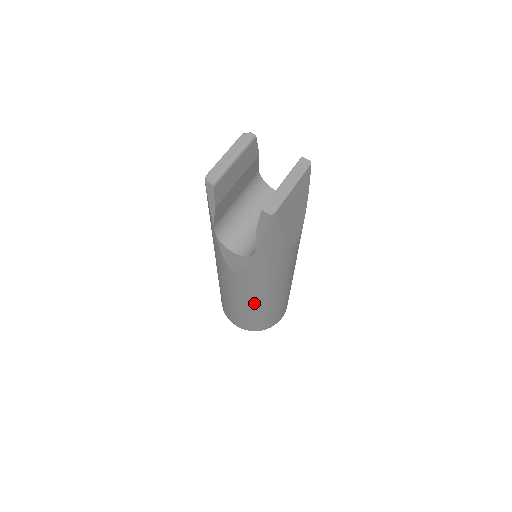
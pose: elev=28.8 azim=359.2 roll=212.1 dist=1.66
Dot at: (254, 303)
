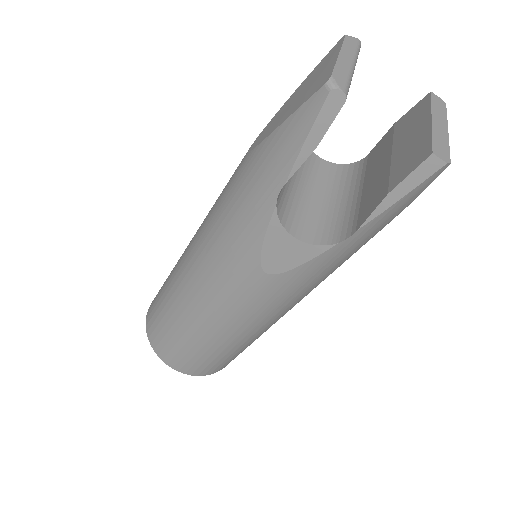
Dot at: (249, 330)
